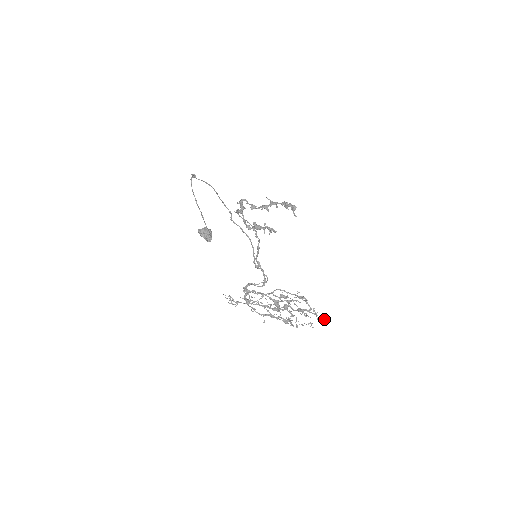
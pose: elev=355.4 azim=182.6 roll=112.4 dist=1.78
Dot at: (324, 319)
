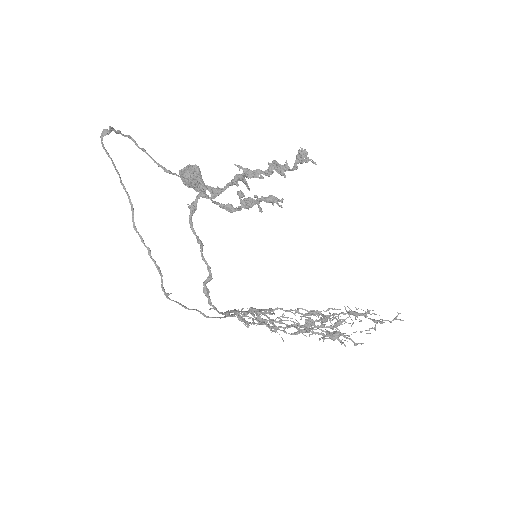
Dot at: (399, 313)
